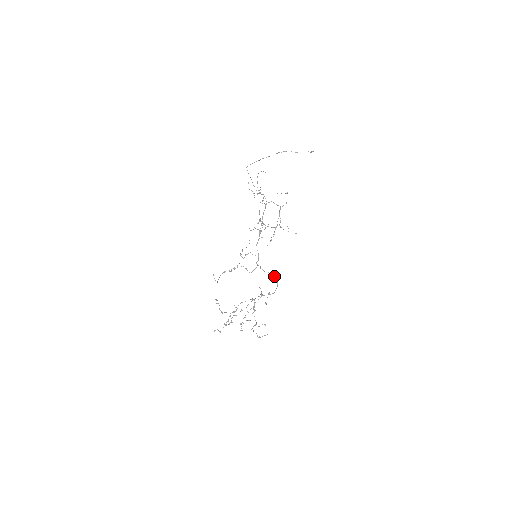
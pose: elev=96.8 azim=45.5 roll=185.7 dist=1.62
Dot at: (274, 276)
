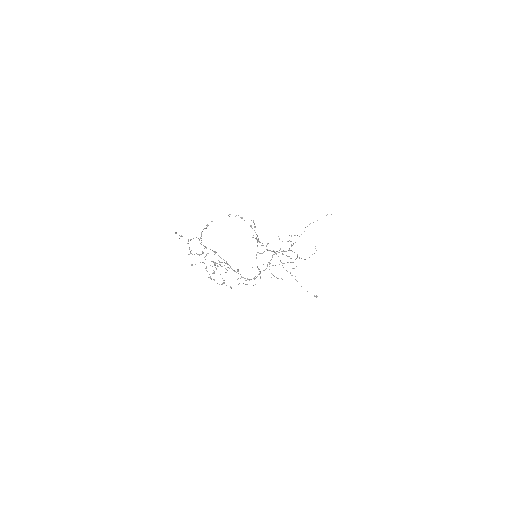
Dot at: (260, 271)
